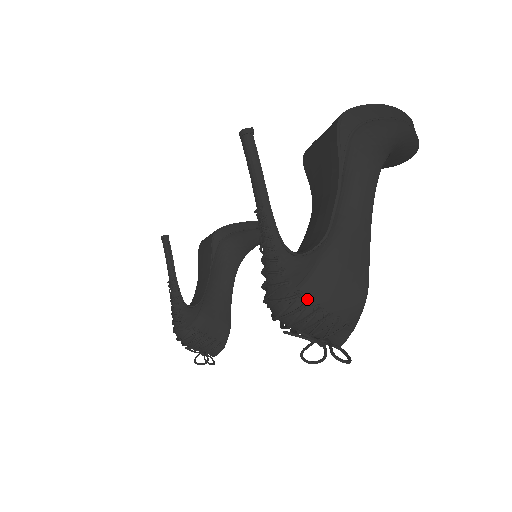
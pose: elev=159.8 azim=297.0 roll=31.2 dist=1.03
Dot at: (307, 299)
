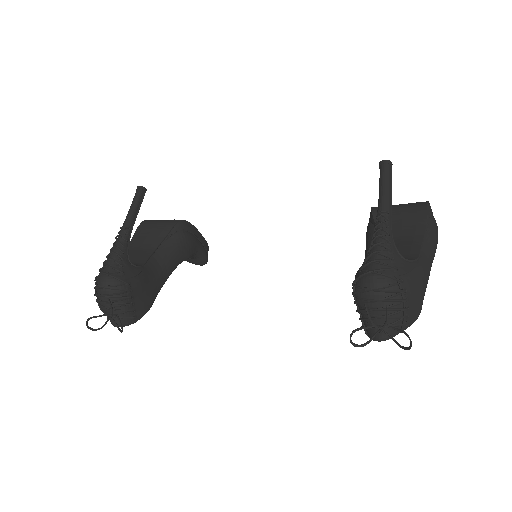
Dot at: (405, 288)
